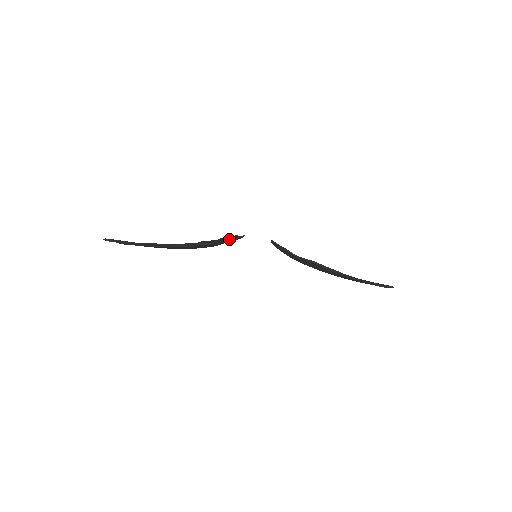
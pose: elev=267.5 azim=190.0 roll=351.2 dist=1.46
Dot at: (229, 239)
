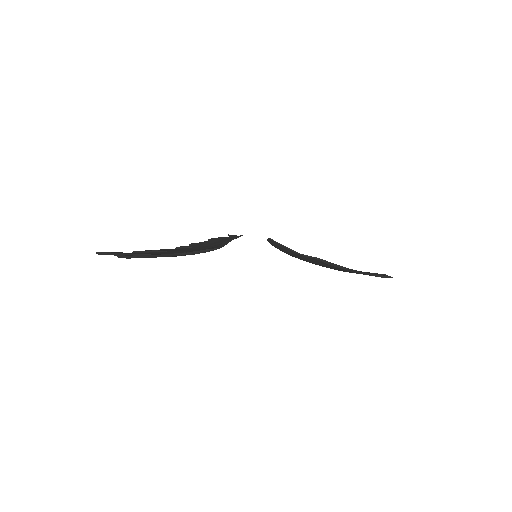
Dot at: (229, 241)
